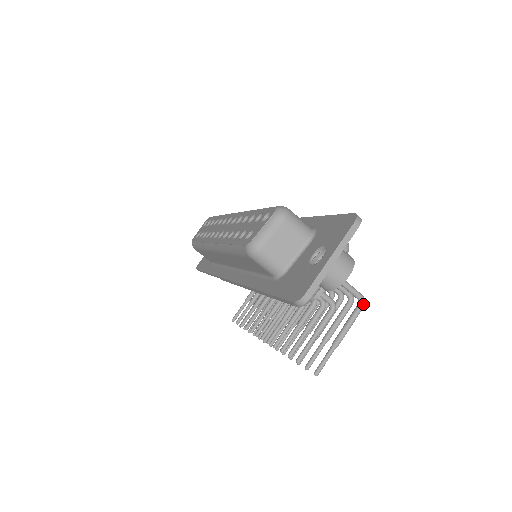
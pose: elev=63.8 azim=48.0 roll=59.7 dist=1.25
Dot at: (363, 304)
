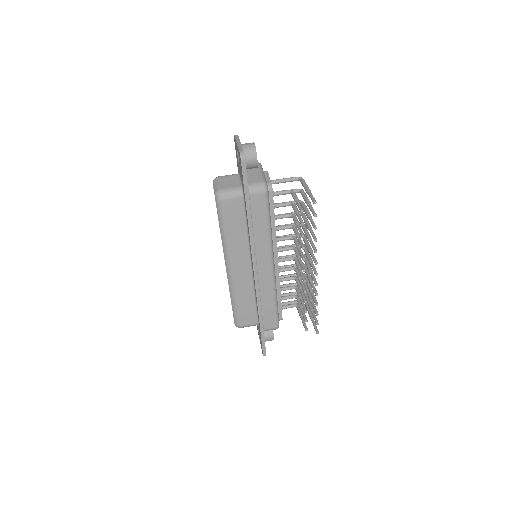
Dot at: (301, 177)
